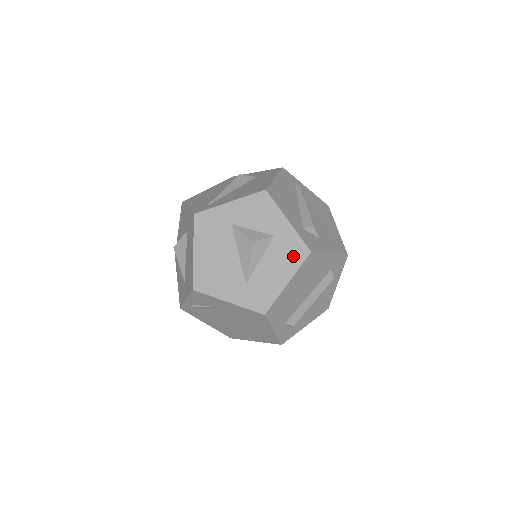
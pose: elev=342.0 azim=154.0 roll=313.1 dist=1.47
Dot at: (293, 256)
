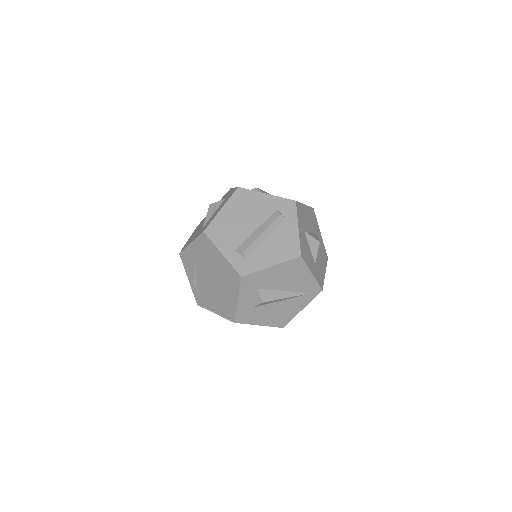
Dot at: occluded
